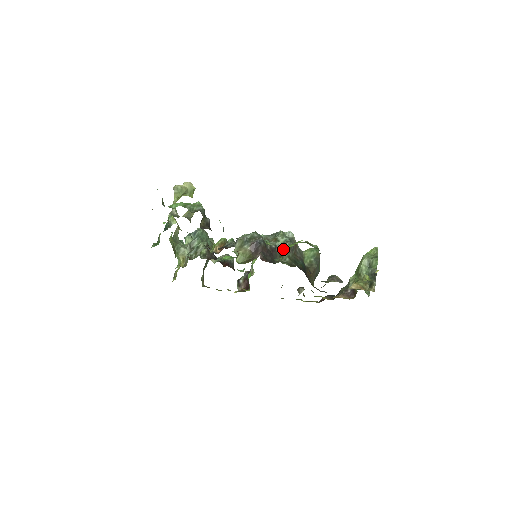
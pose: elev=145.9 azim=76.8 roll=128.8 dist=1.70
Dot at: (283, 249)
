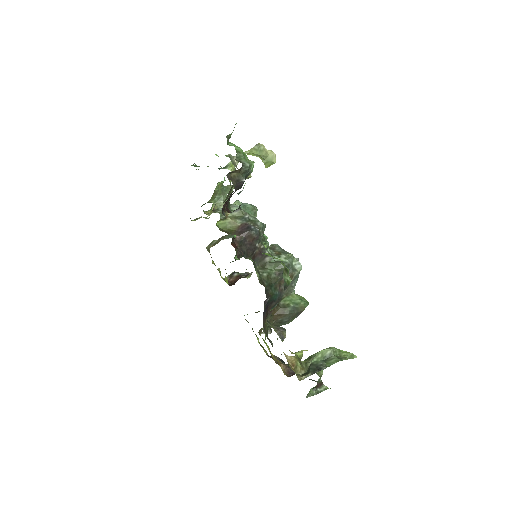
Dot at: (273, 264)
